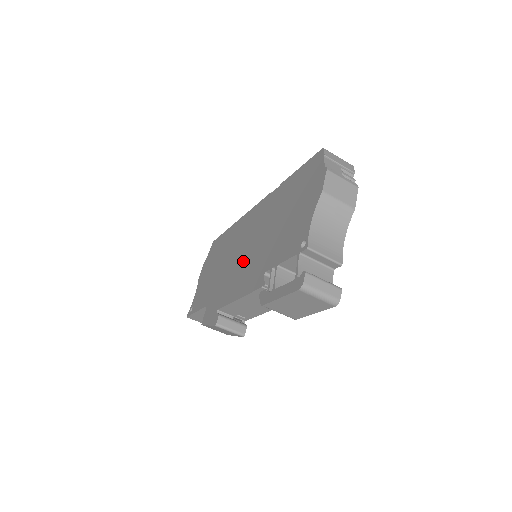
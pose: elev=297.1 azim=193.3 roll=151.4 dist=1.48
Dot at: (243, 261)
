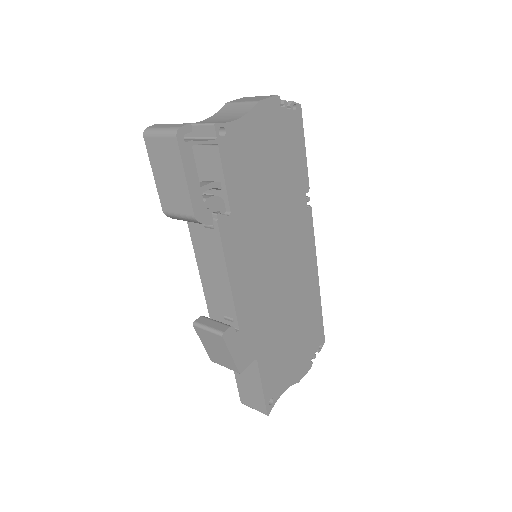
Dot at: occluded
